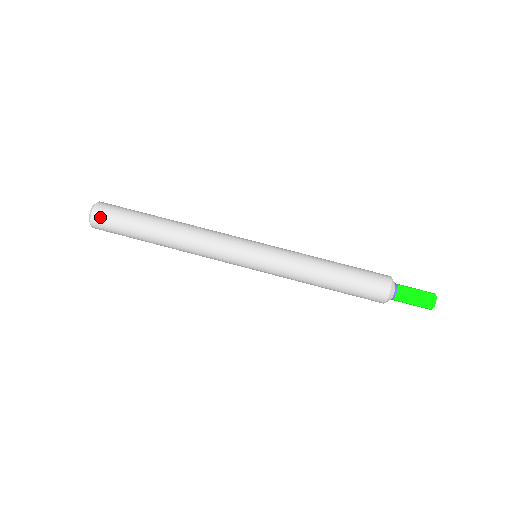
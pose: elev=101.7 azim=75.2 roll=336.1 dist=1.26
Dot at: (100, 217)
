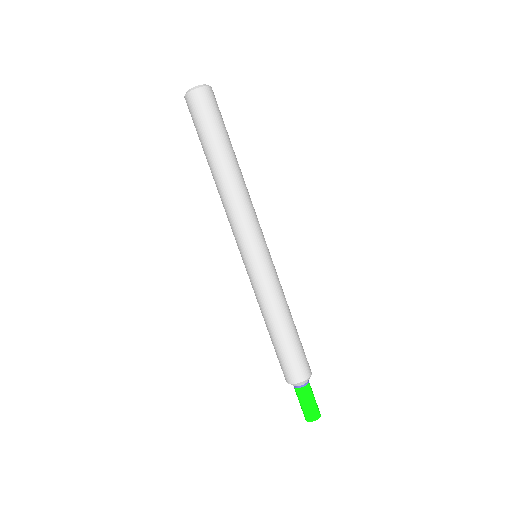
Dot at: (190, 104)
